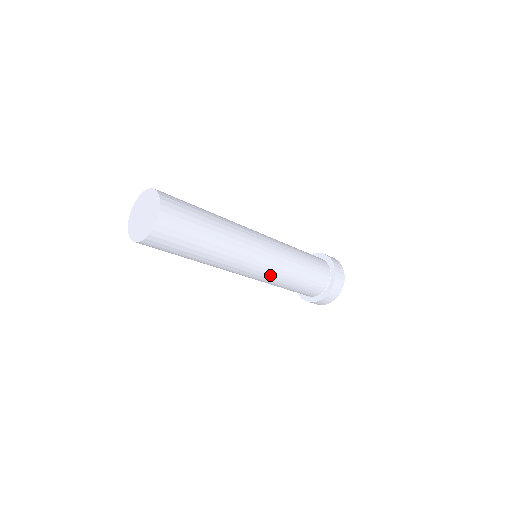
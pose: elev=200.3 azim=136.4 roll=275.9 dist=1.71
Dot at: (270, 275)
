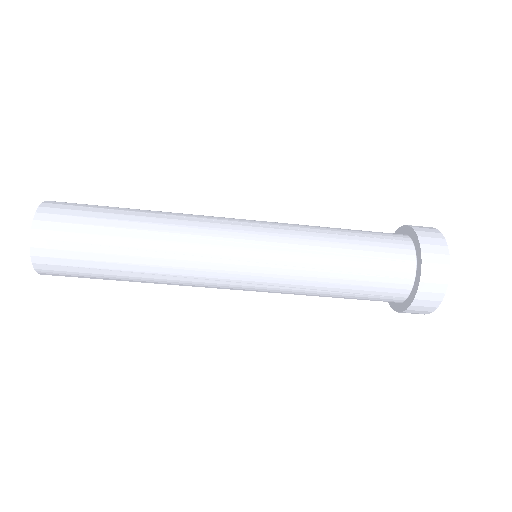
Dot at: (273, 276)
